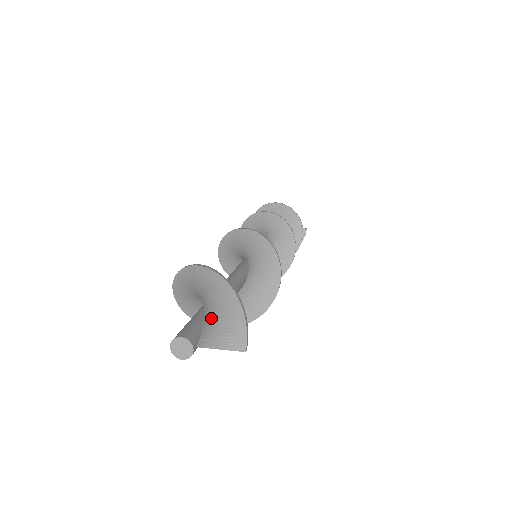
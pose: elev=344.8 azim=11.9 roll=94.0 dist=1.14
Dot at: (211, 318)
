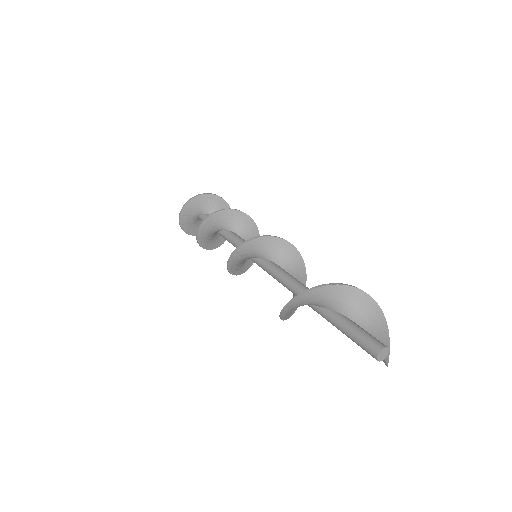
Dot at: (375, 336)
